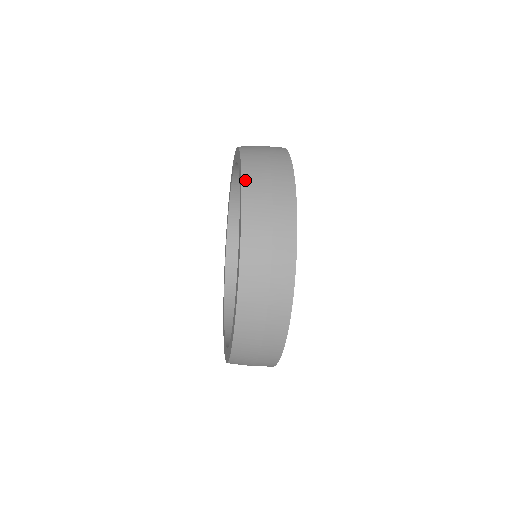
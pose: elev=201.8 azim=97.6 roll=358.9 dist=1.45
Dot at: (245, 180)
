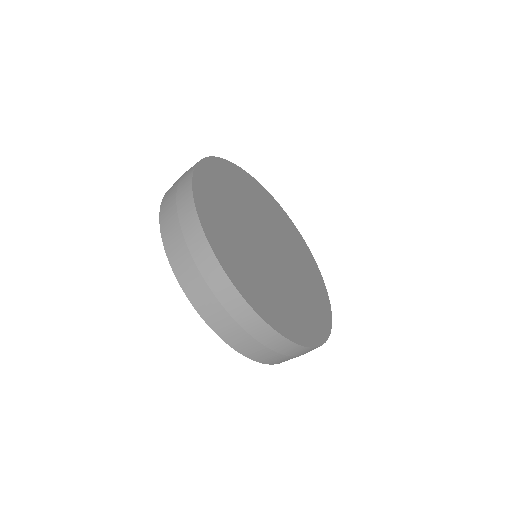
Dot at: (163, 233)
